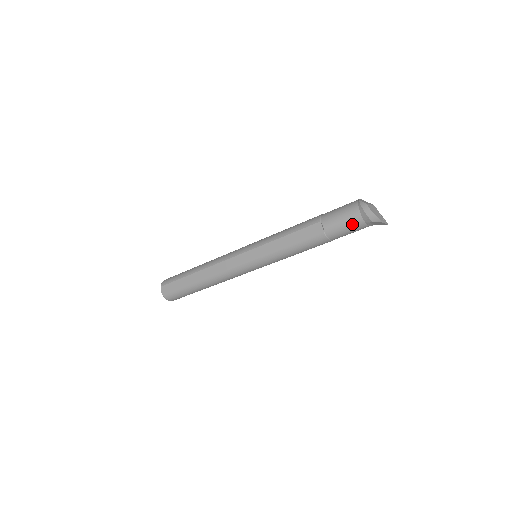
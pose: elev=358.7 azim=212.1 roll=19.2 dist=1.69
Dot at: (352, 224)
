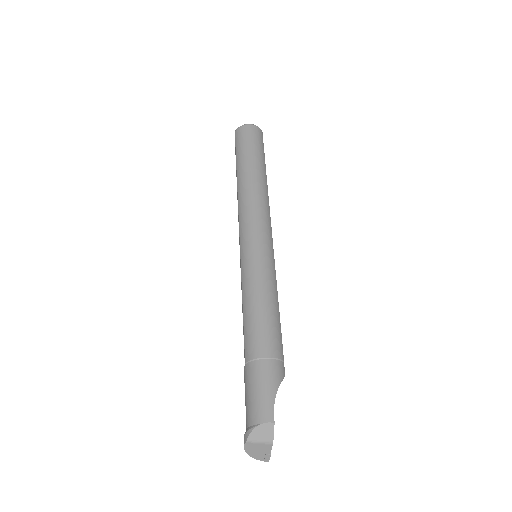
Dot at: occluded
